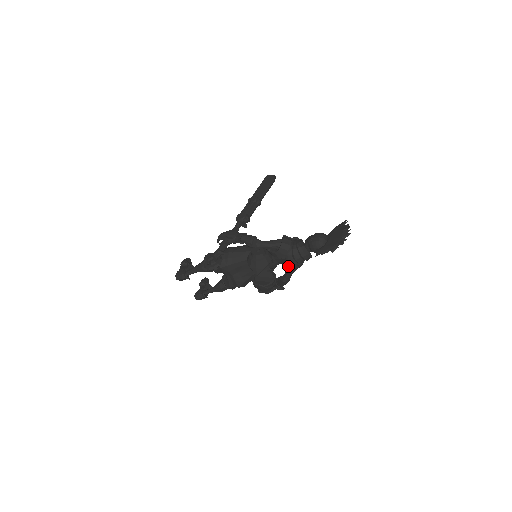
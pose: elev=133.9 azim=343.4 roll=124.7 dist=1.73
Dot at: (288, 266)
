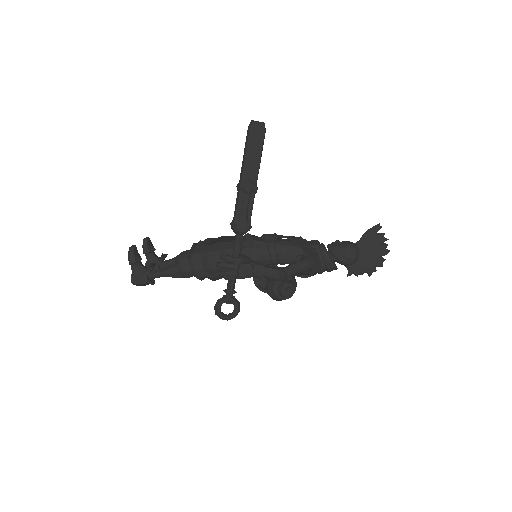
Dot at: occluded
